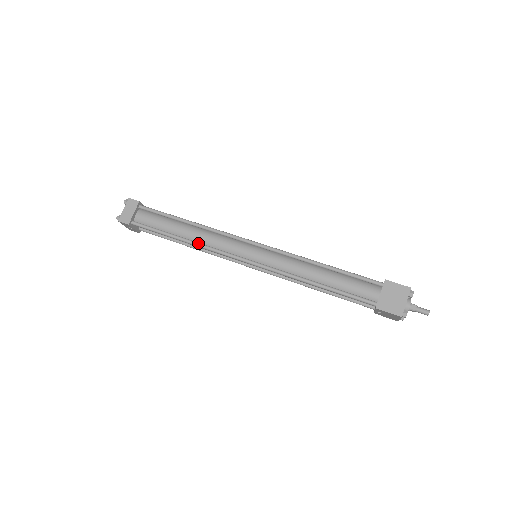
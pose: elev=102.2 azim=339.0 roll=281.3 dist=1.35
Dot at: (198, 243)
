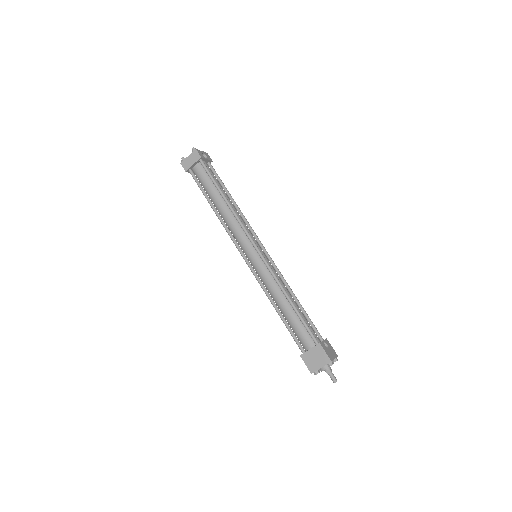
Dot at: (222, 220)
